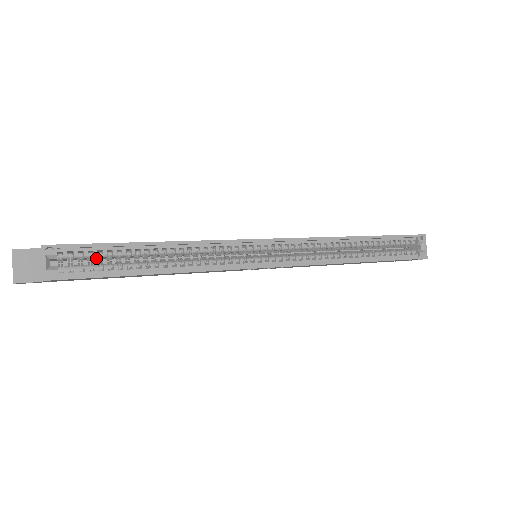
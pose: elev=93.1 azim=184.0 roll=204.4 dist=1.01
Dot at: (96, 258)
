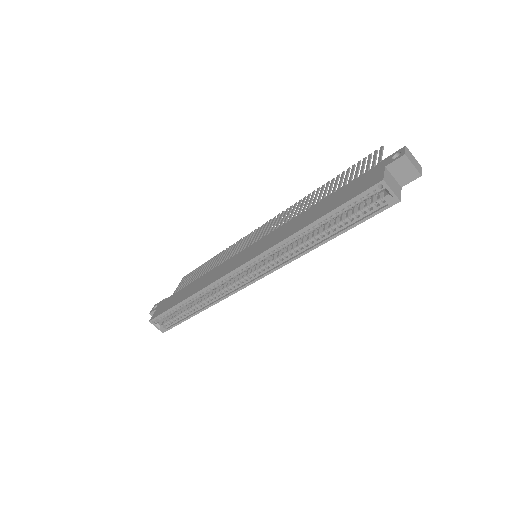
Dot at: occluded
